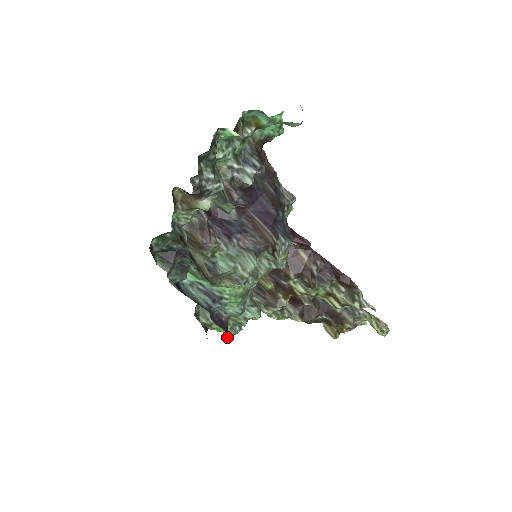
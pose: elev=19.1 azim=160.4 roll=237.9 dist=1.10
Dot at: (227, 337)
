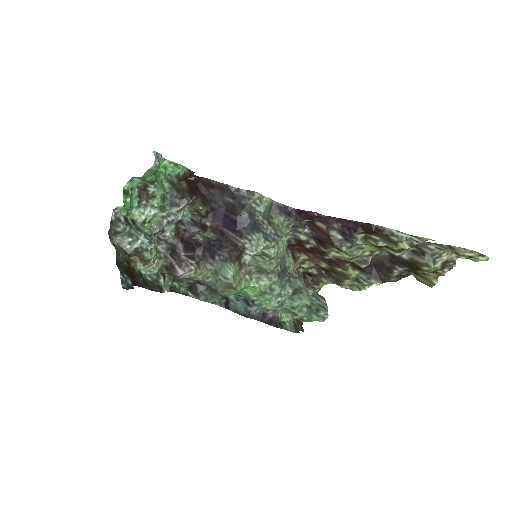
Dot at: (284, 329)
